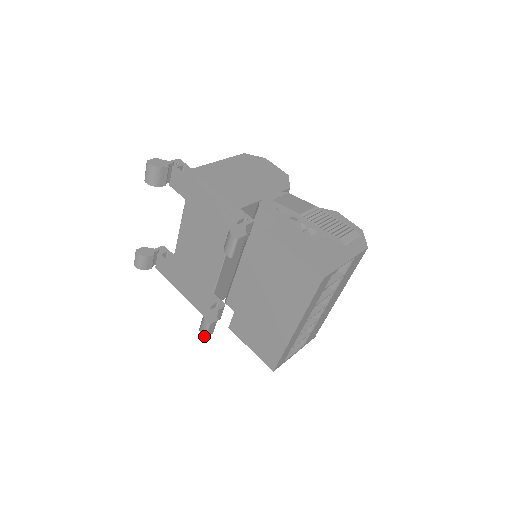
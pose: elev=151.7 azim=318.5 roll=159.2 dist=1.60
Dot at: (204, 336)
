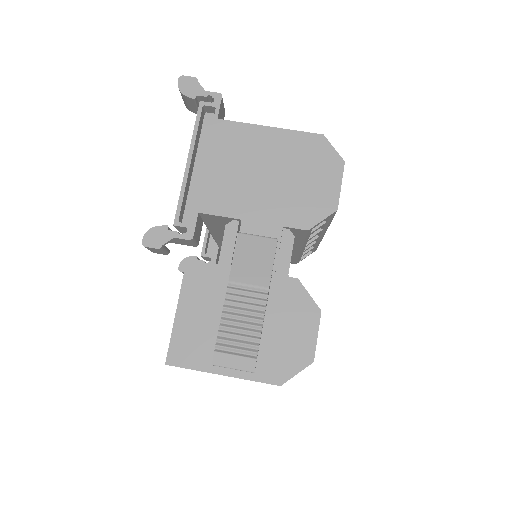
Dot at: occluded
